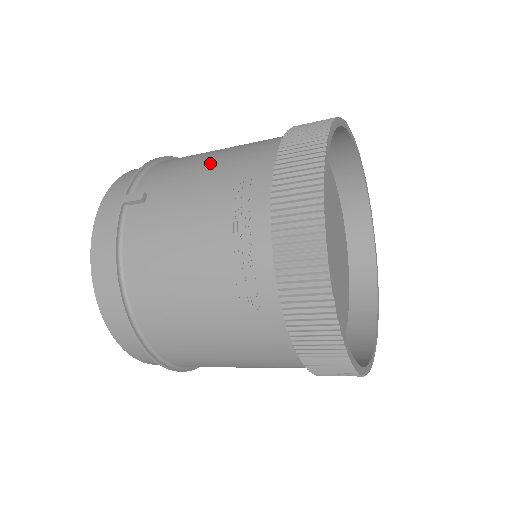
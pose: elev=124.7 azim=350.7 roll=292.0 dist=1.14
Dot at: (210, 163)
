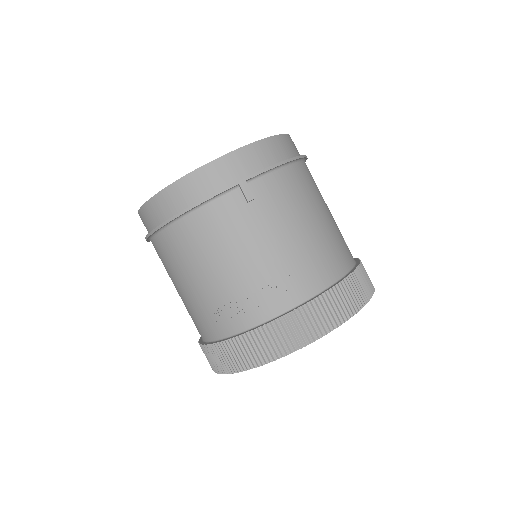
Dot at: (300, 234)
